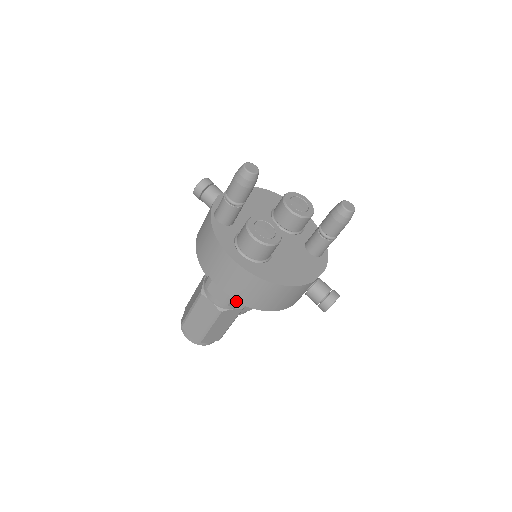
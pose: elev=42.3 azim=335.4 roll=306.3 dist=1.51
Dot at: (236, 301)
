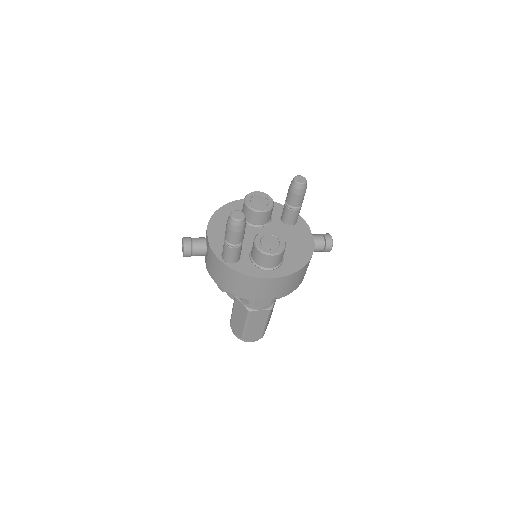
Dot at: occluded
